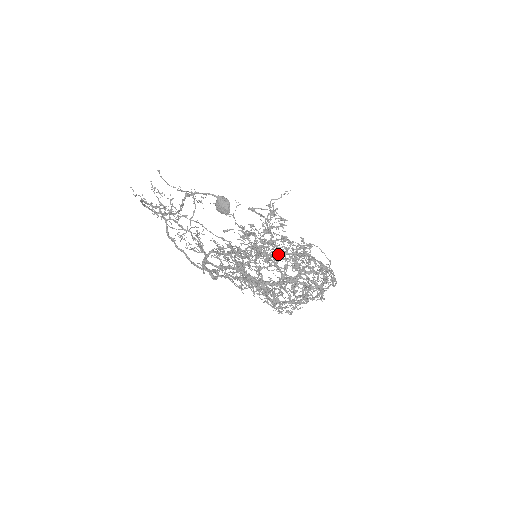
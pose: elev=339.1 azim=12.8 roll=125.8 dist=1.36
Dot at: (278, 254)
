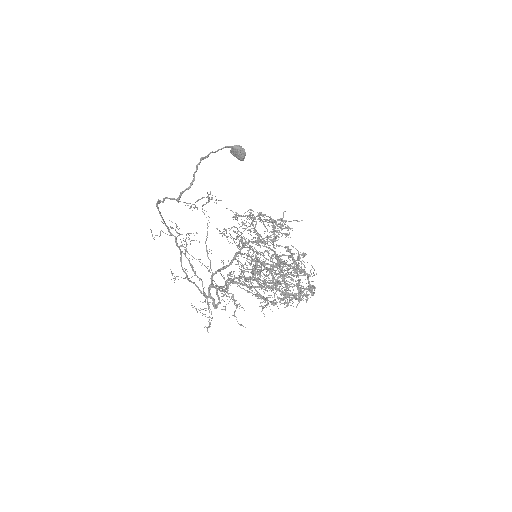
Dot at: (274, 273)
